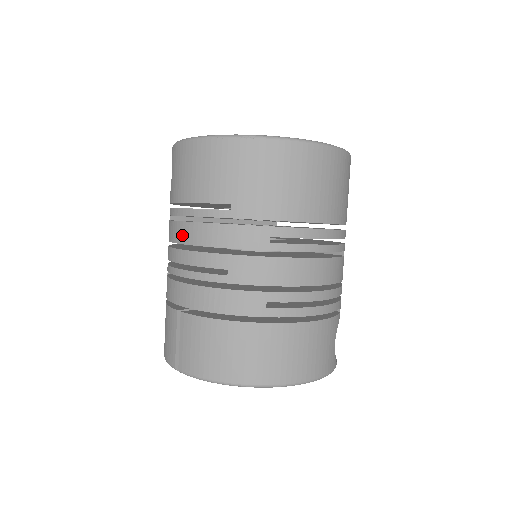
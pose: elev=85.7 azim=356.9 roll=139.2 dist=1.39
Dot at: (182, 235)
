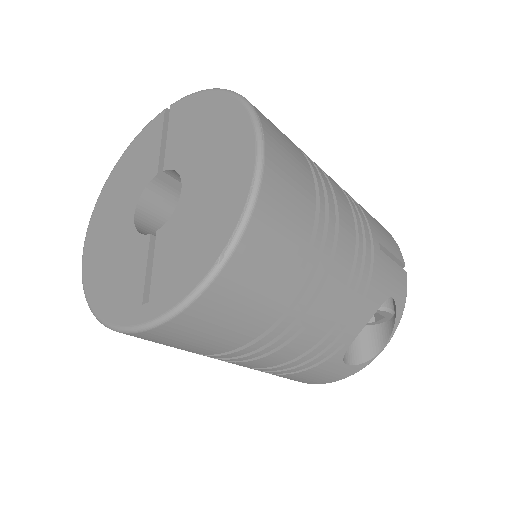
Dot at: occluded
